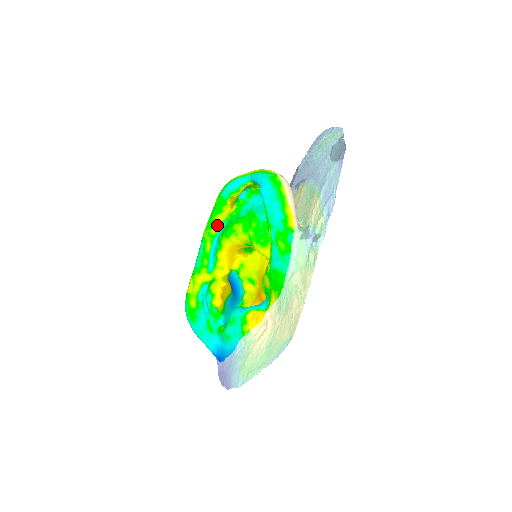
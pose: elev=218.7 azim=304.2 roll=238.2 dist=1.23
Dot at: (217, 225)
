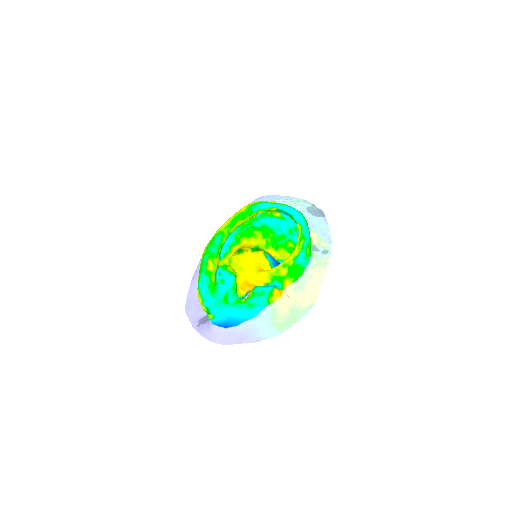
Dot at: (235, 227)
